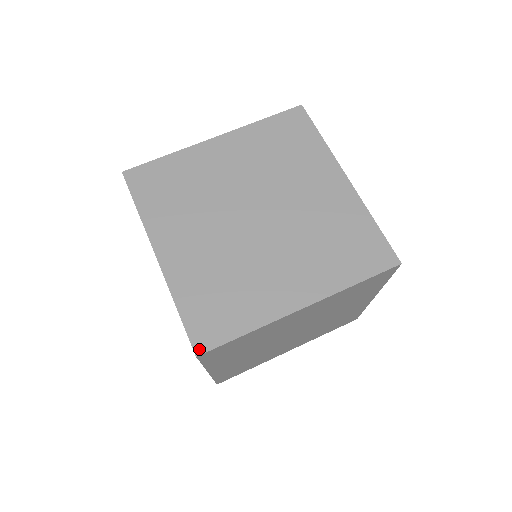
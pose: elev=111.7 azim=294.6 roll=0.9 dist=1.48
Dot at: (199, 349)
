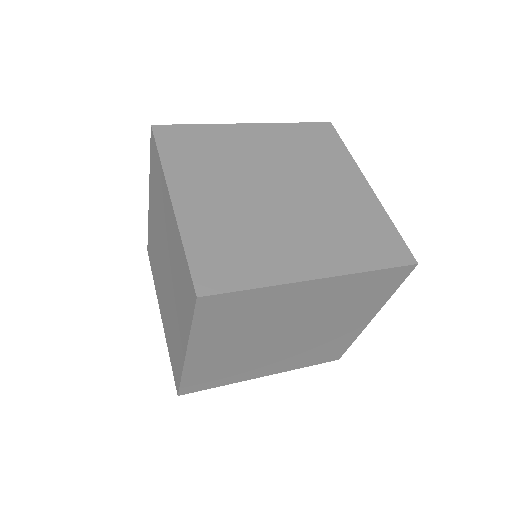
Dot at: occluded
